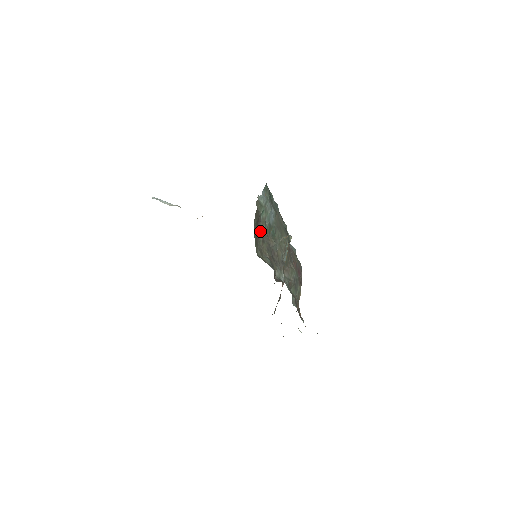
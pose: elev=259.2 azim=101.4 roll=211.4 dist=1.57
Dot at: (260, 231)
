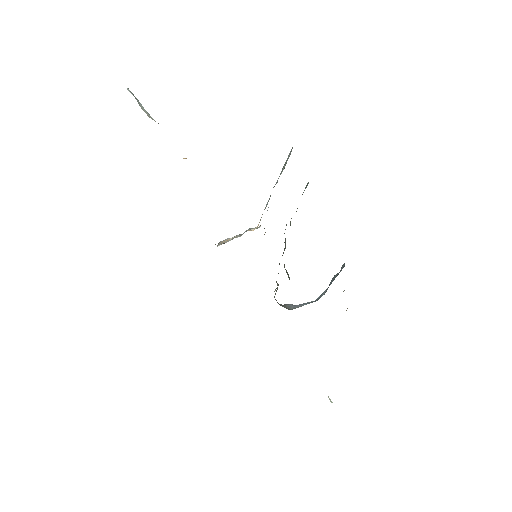
Dot at: occluded
